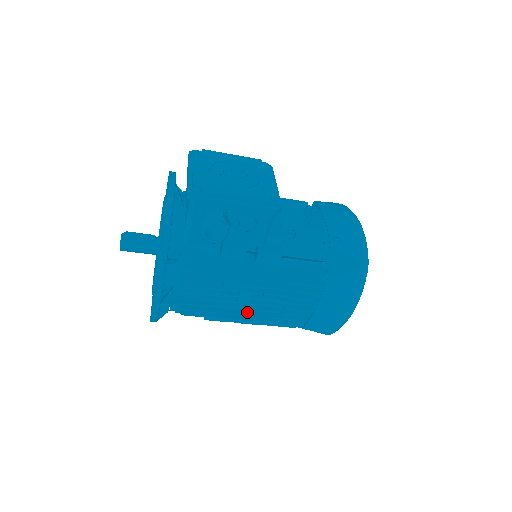
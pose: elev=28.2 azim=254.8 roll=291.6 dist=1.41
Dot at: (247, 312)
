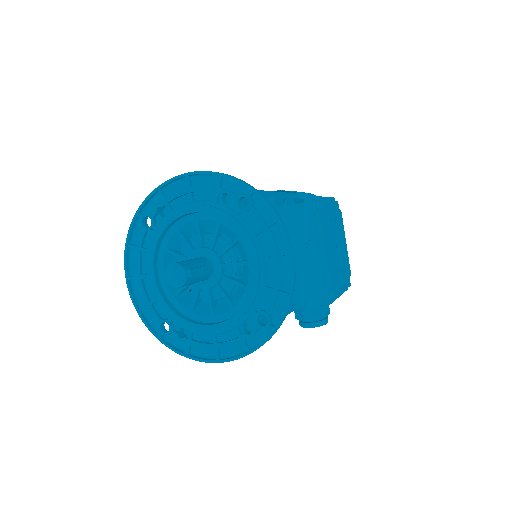
Dot at: occluded
